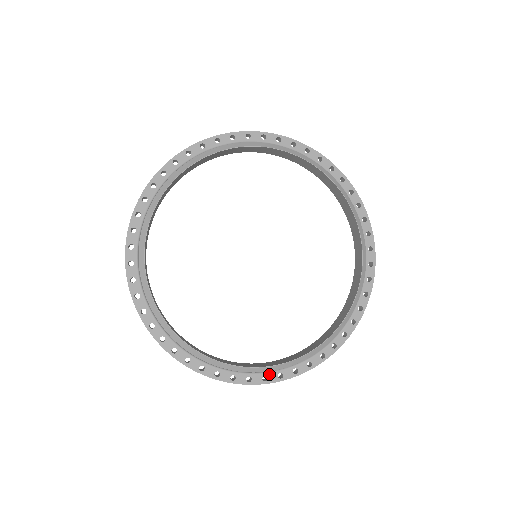
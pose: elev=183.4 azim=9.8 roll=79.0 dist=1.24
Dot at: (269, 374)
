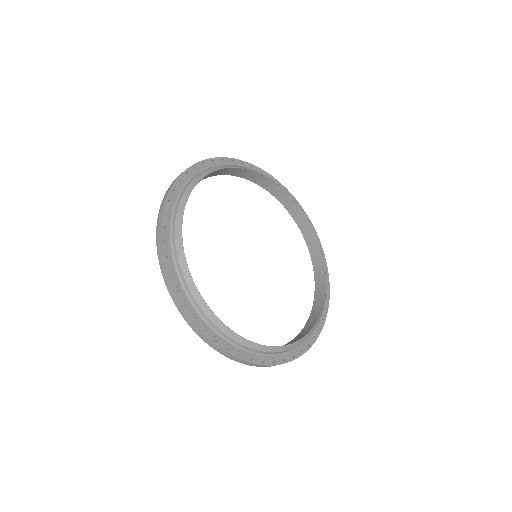
Dot at: (191, 305)
